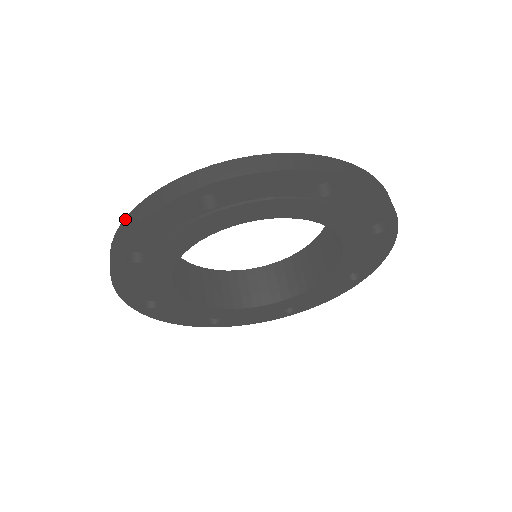
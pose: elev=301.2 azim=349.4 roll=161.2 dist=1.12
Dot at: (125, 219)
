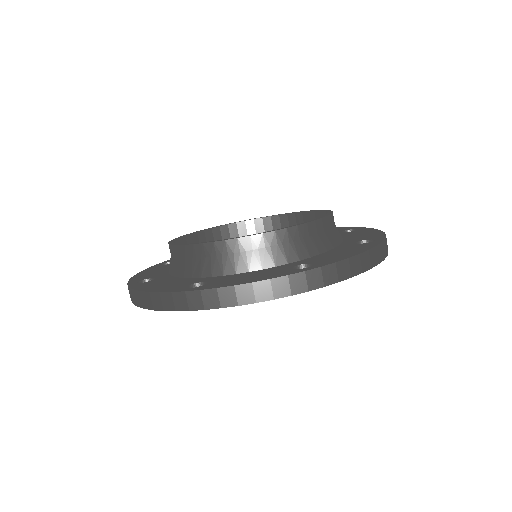
Dot at: (134, 291)
